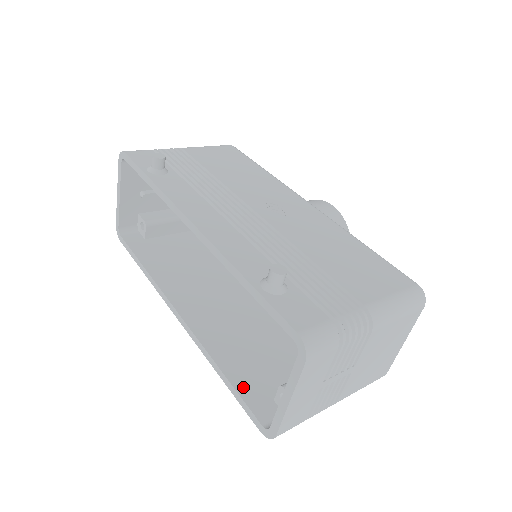
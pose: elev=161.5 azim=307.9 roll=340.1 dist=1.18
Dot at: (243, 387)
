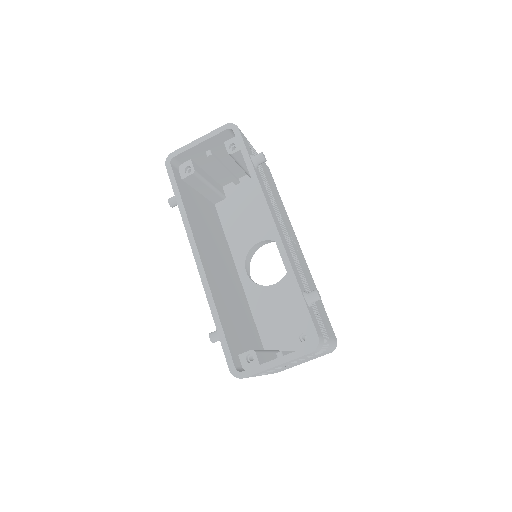
Dot at: (228, 336)
